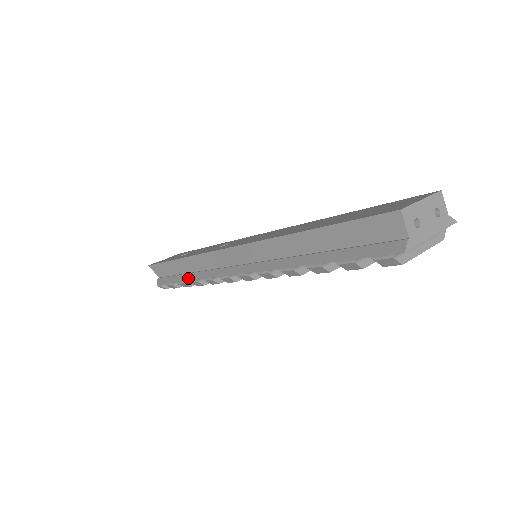
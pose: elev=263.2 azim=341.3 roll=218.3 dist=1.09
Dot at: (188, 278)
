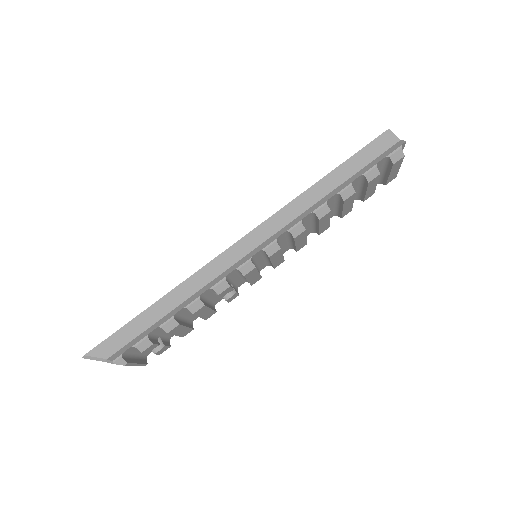
Dot at: (180, 308)
